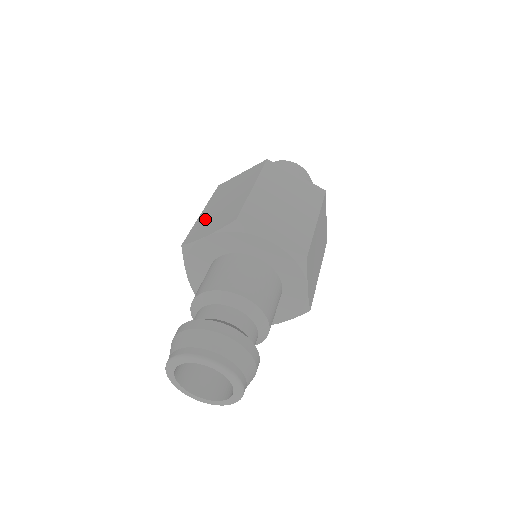
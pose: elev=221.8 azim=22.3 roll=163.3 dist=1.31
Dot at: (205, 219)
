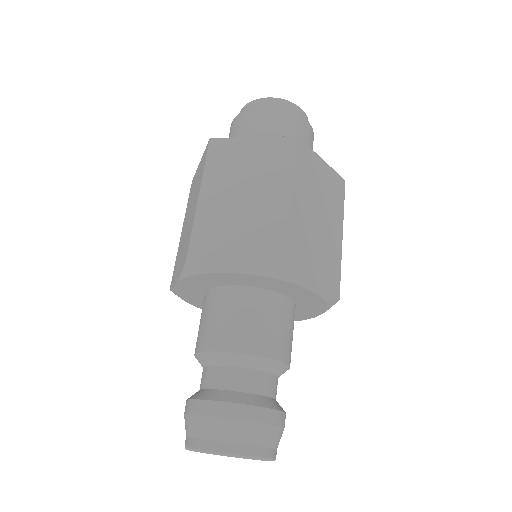
Dot at: (179, 248)
